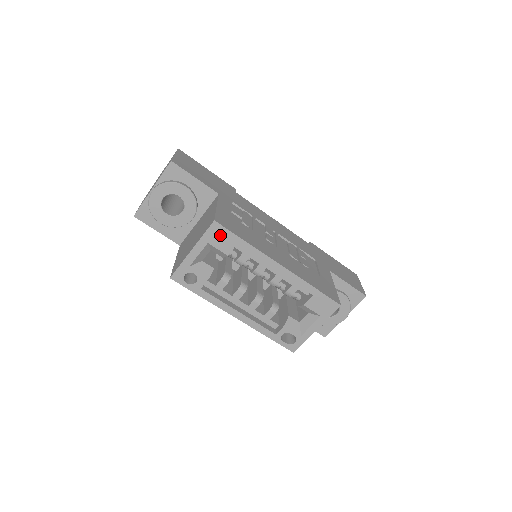
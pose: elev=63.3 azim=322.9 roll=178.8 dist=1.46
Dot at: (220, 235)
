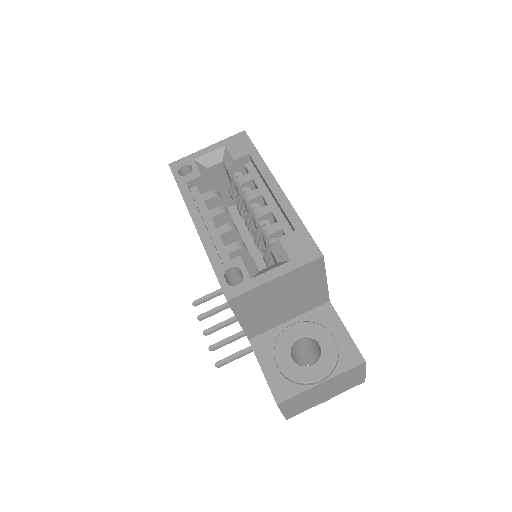
Dot at: (241, 143)
